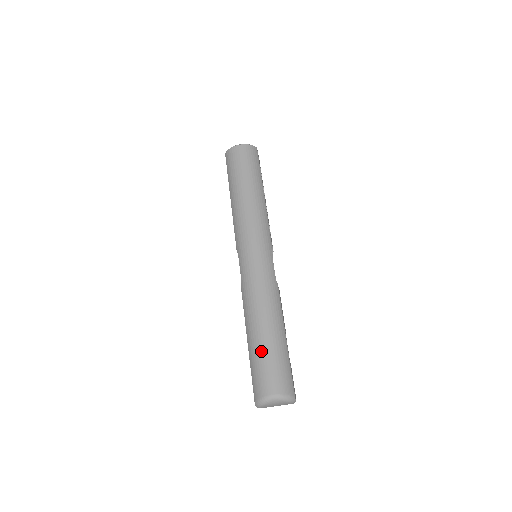
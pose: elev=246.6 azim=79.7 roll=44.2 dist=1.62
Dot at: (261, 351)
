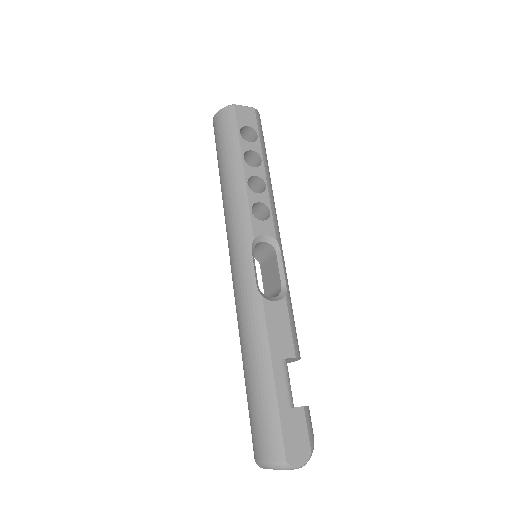
Dot at: (247, 397)
